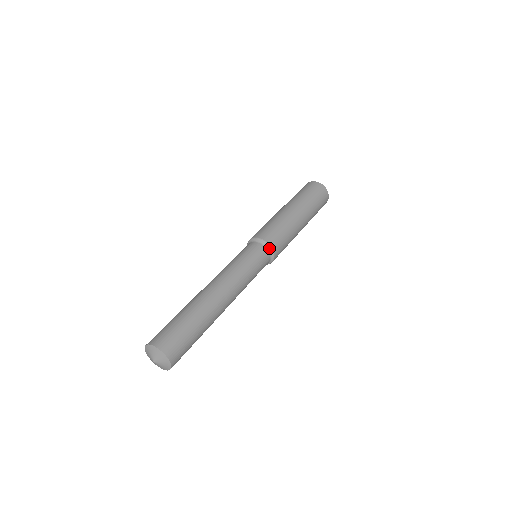
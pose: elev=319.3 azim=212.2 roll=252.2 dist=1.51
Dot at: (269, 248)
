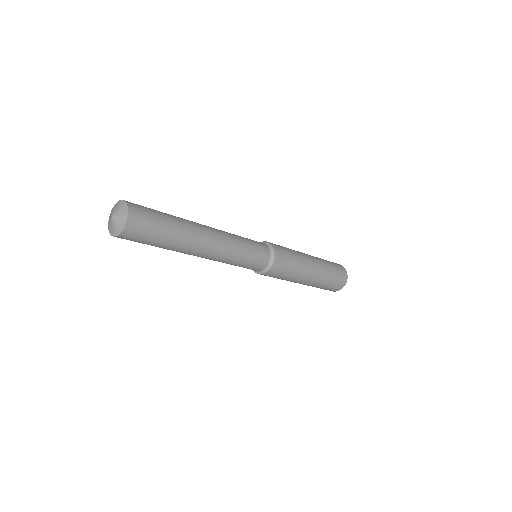
Dot at: (272, 250)
